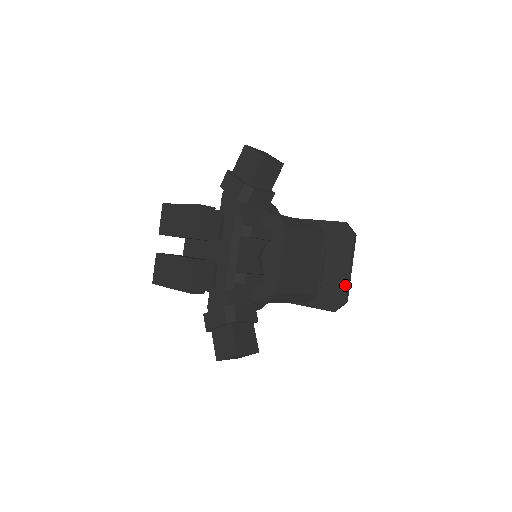
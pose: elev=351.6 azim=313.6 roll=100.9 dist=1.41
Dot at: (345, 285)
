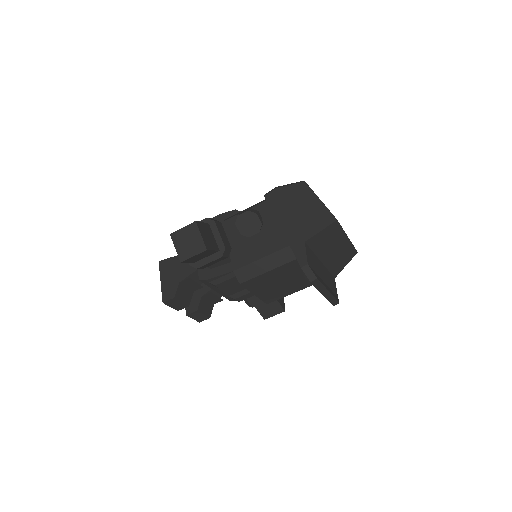
Dot at: (327, 299)
